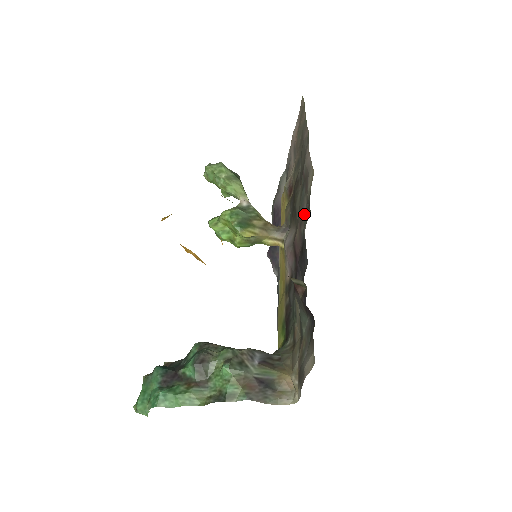
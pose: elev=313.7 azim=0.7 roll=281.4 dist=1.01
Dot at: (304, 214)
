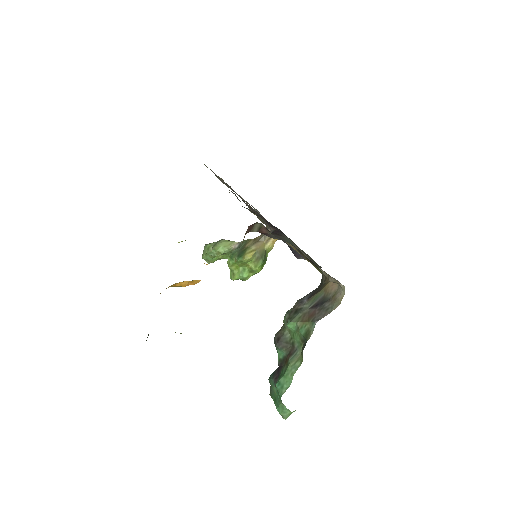
Dot at: occluded
